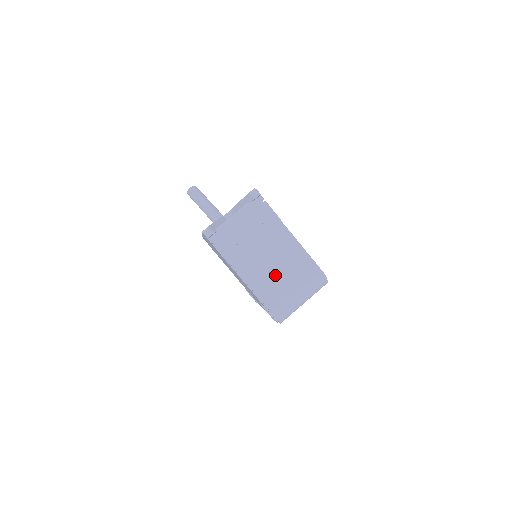
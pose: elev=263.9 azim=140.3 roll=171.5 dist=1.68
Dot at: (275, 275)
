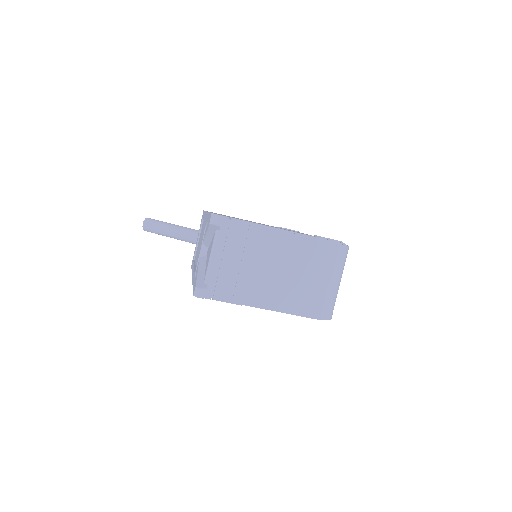
Dot at: (295, 282)
